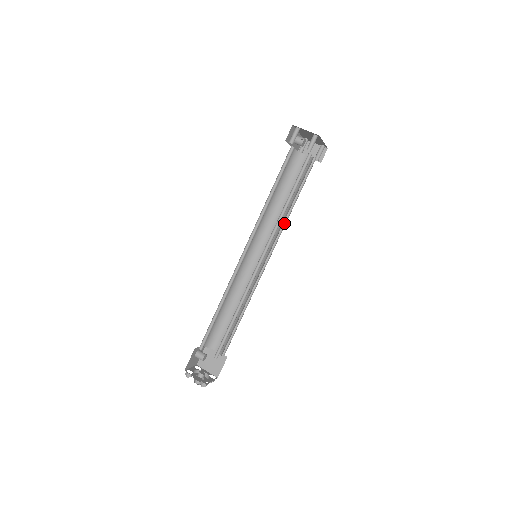
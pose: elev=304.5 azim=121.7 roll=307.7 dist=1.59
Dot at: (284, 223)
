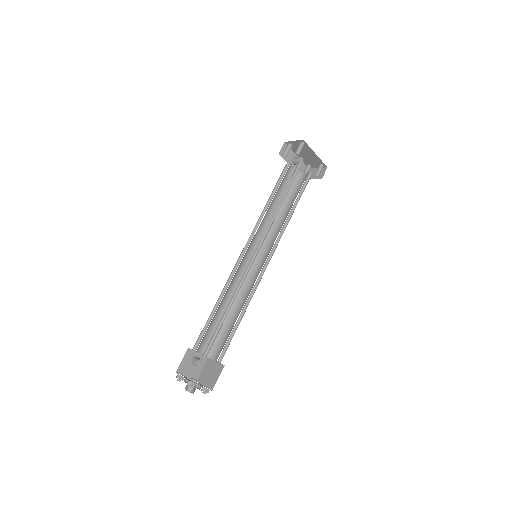
Dot at: (285, 228)
